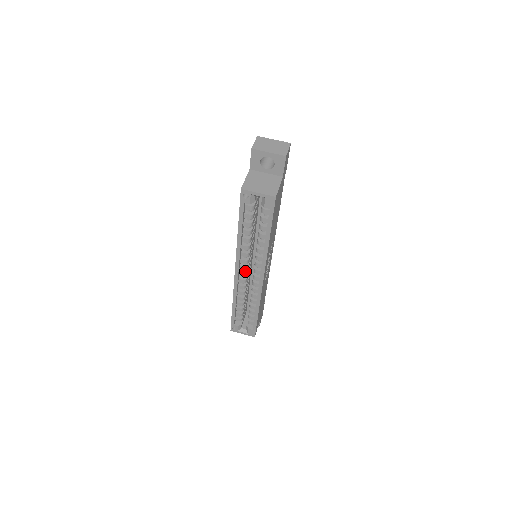
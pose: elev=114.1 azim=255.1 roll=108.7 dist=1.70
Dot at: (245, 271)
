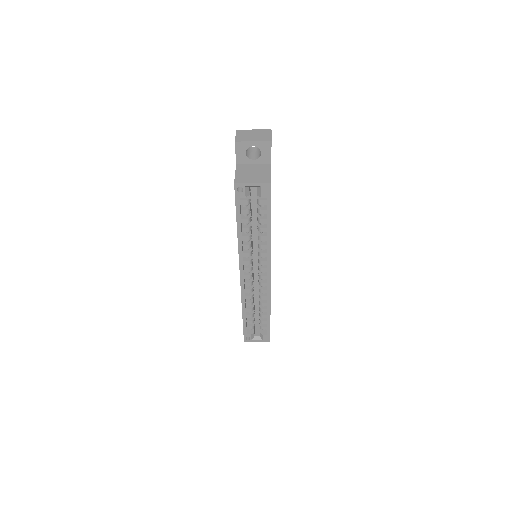
Dot at: (249, 273)
